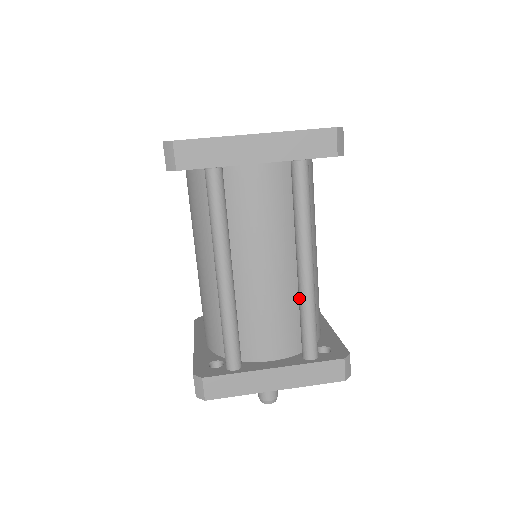
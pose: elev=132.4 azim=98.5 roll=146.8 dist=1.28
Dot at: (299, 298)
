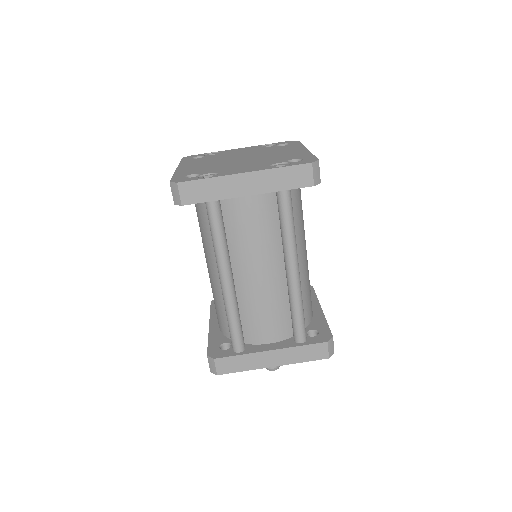
Dot at: (289, 296)
